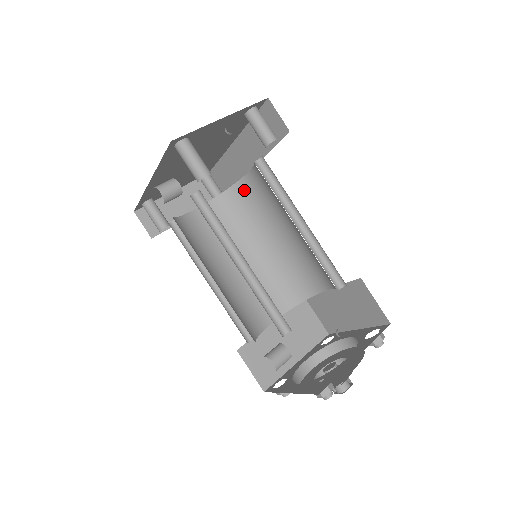
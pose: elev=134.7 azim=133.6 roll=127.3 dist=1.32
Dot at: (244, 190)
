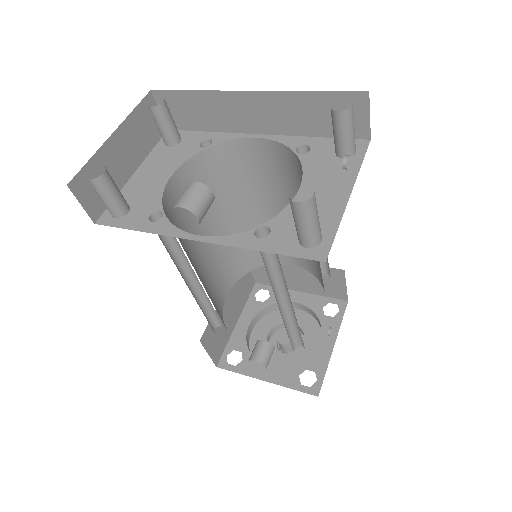
Dot at: (233, 153)
